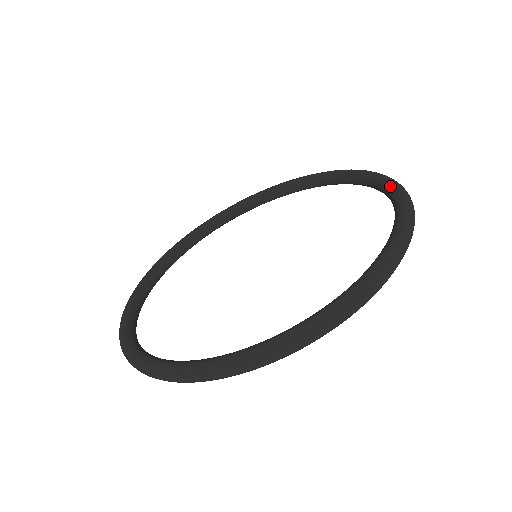
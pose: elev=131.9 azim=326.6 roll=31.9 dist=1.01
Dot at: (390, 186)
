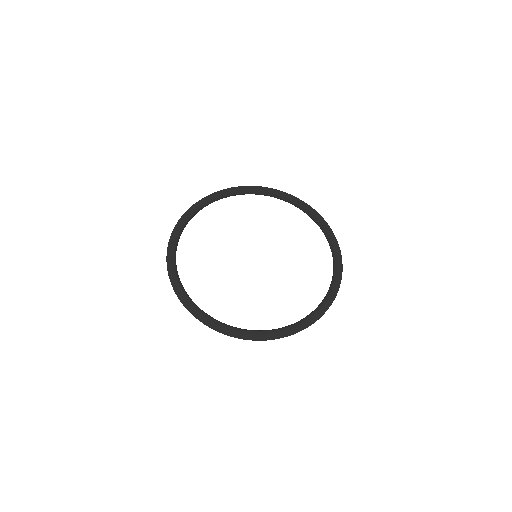
Dot at: (299, 202)
